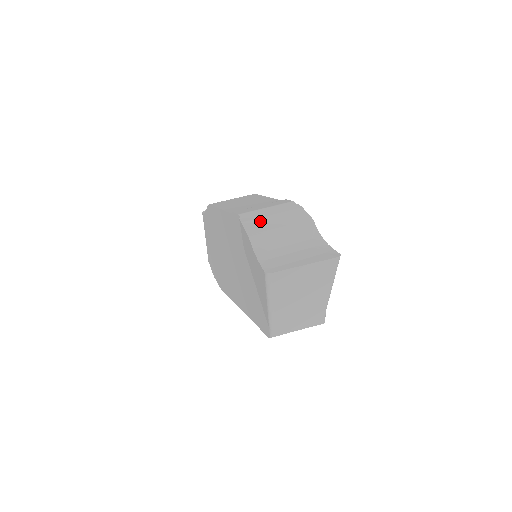
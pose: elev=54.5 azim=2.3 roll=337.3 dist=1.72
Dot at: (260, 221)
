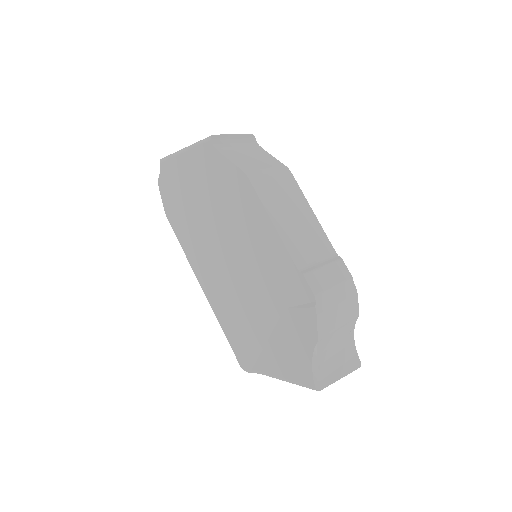
Dot at: (329, 315)
